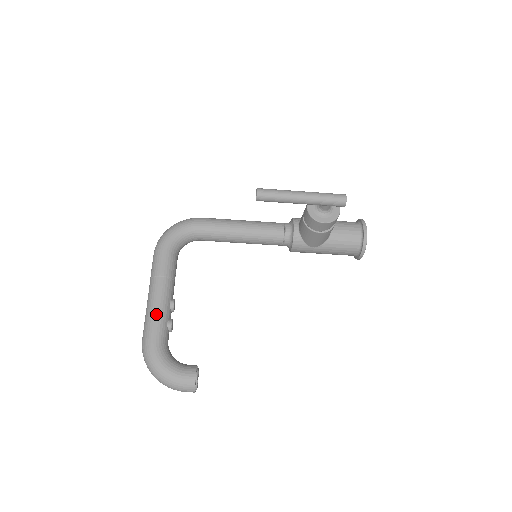
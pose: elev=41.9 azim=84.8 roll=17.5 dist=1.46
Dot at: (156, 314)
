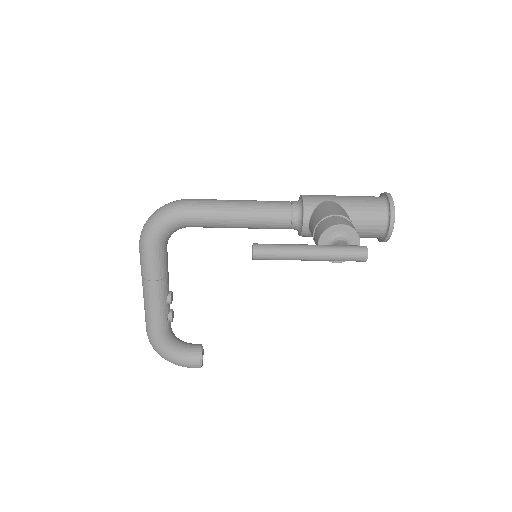
Dot at: (155, 316)
